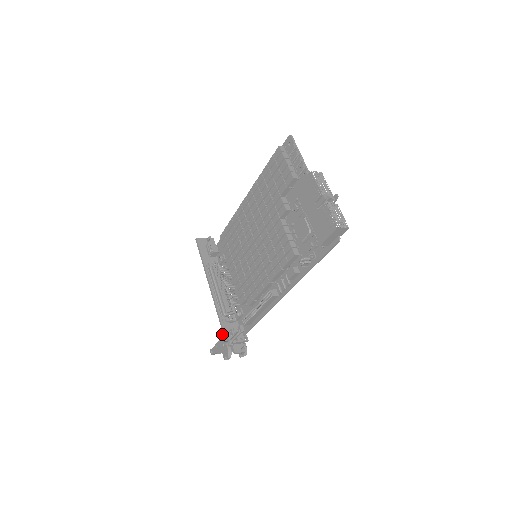
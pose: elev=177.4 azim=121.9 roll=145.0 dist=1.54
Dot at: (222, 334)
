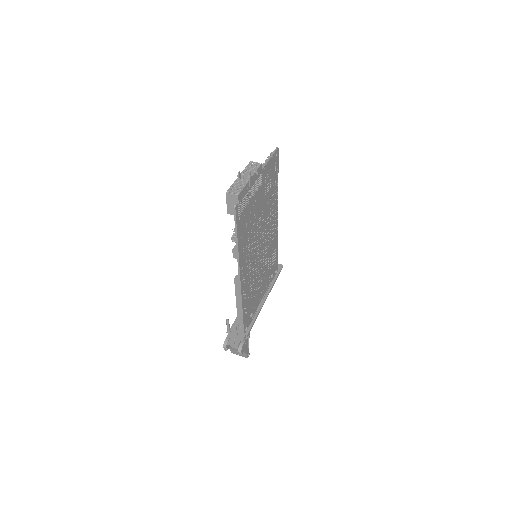
Dot at: occluded
